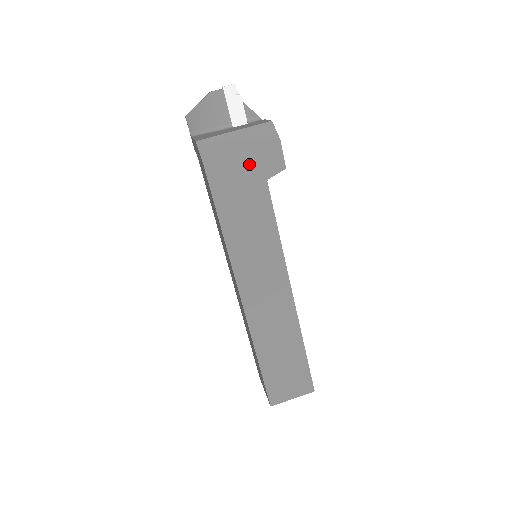
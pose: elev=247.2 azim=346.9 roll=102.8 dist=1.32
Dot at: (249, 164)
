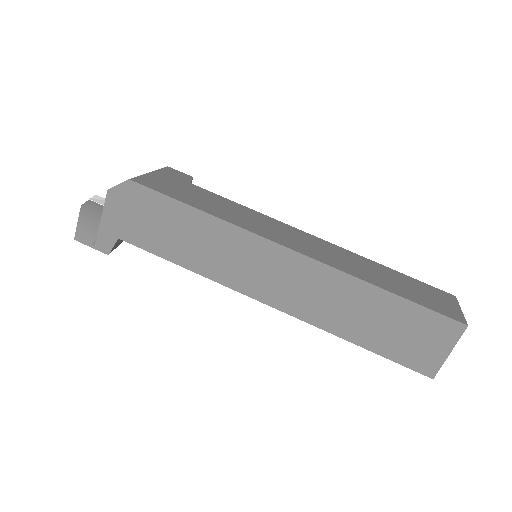
Dot at: (166, 178)
